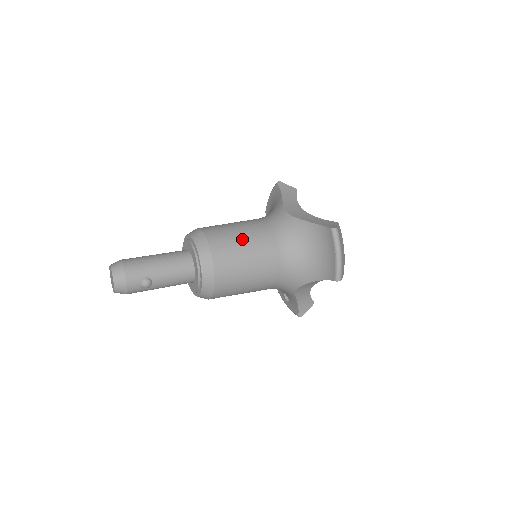
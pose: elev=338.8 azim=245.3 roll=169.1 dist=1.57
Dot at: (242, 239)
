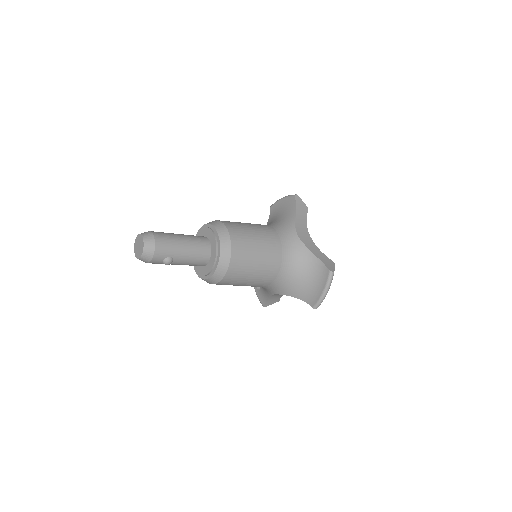
Dot at: (257, 249)
